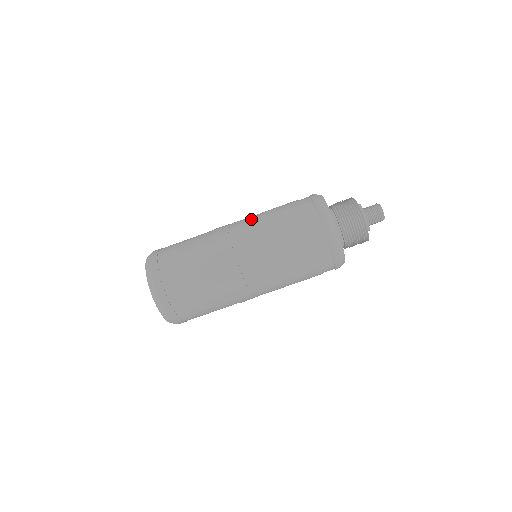
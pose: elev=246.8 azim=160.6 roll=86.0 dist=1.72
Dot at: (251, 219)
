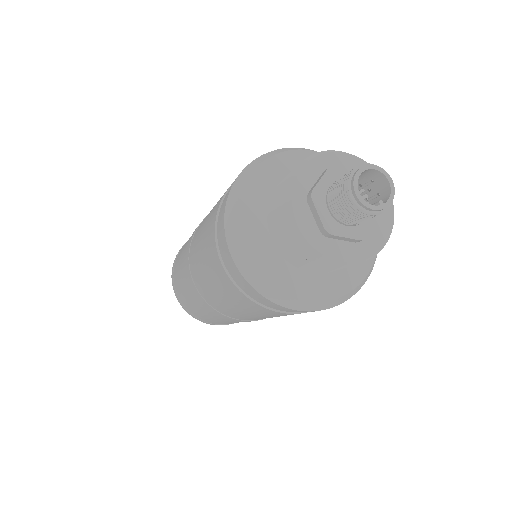
Dot at: (196, 243)
